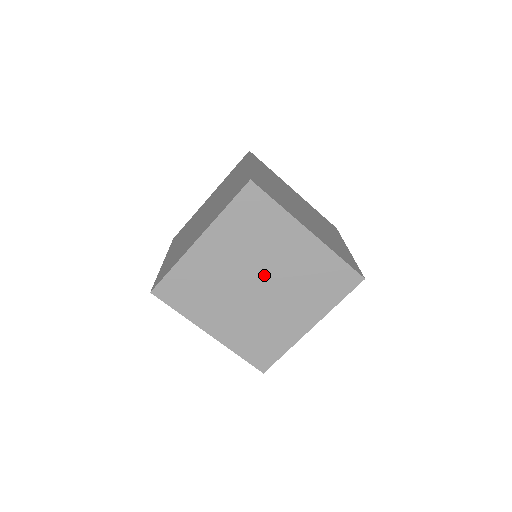
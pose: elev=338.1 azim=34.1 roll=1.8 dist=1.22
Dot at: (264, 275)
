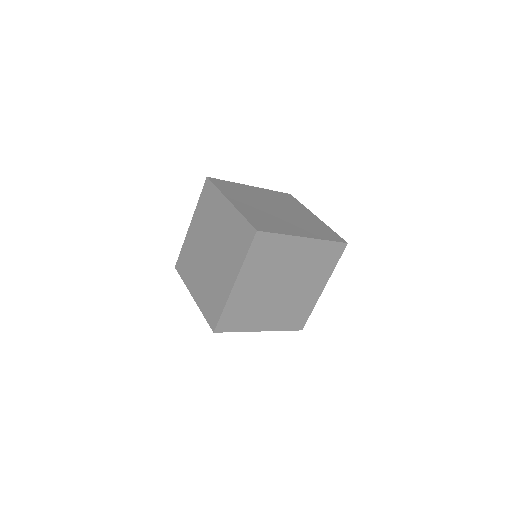
Dot at: (212, 242)
